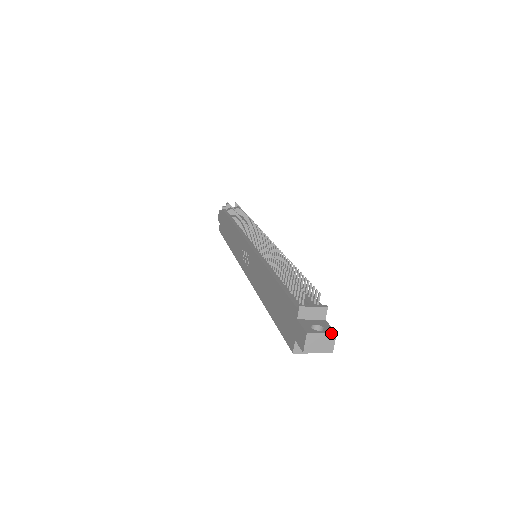
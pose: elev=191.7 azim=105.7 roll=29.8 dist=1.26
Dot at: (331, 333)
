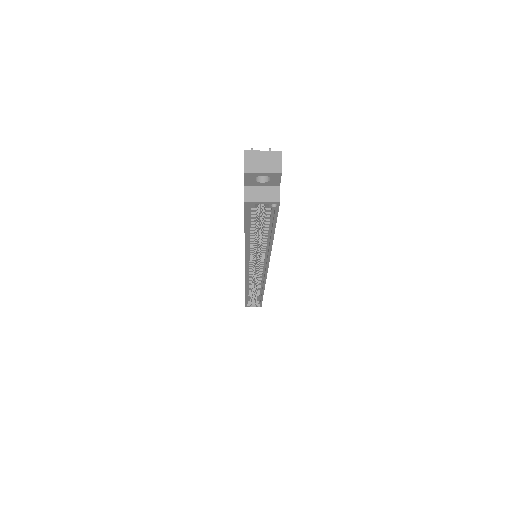
Dot at: (274, 151)
